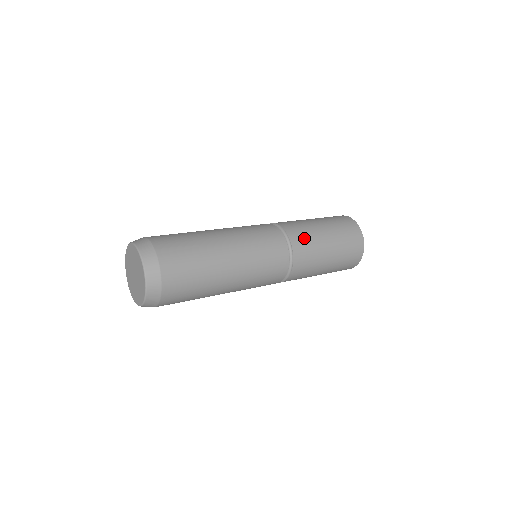
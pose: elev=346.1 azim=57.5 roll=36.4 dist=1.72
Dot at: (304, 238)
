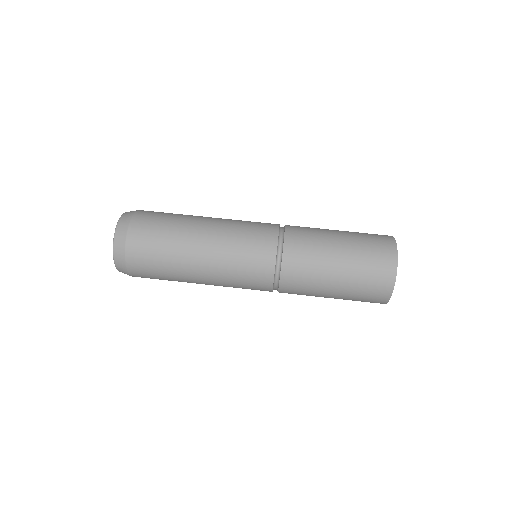
Dot at: (301, 277)
